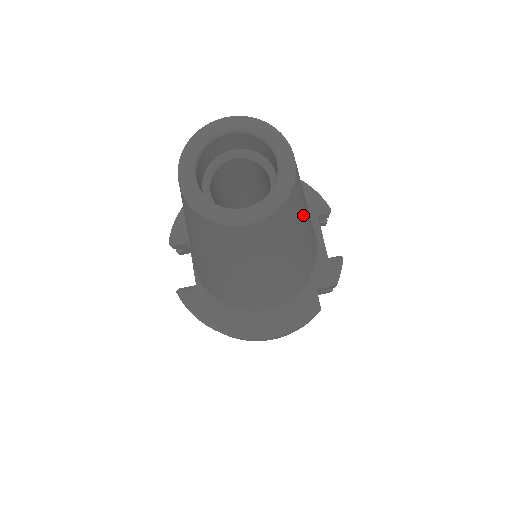
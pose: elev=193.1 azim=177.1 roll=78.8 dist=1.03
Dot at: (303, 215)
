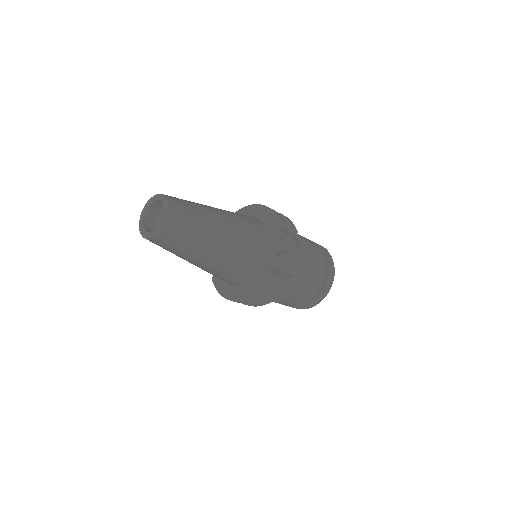
Dot at: (201, 231)
